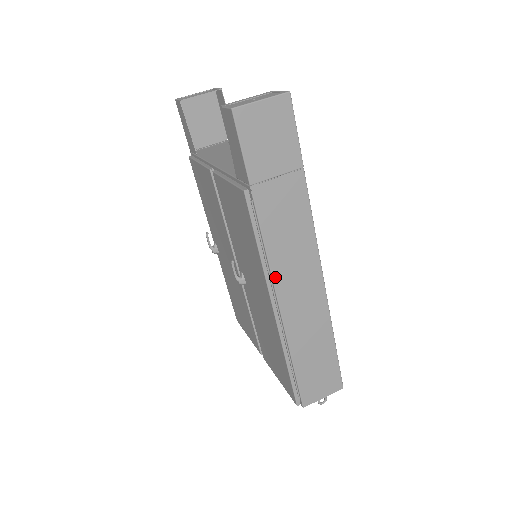
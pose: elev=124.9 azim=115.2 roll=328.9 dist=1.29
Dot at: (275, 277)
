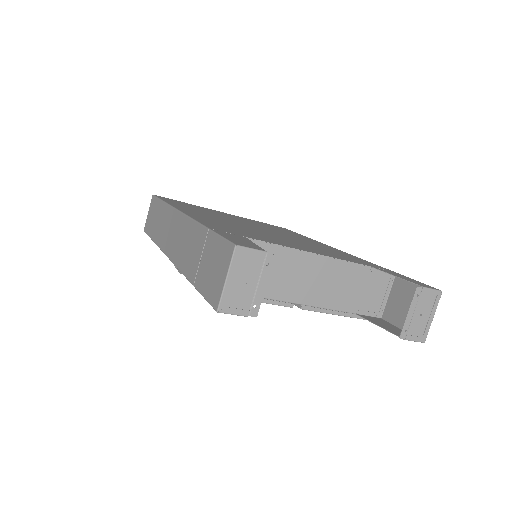
Dot at: occluded
